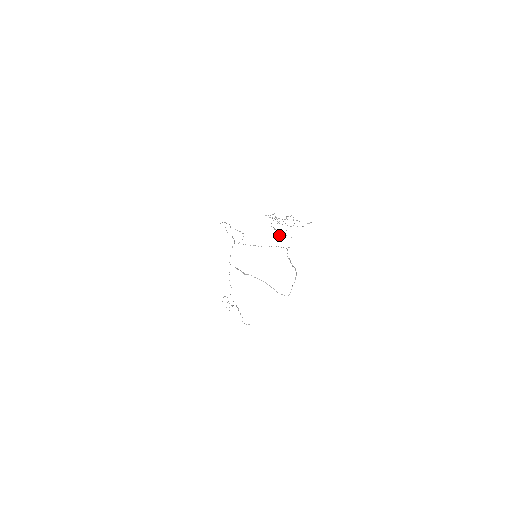
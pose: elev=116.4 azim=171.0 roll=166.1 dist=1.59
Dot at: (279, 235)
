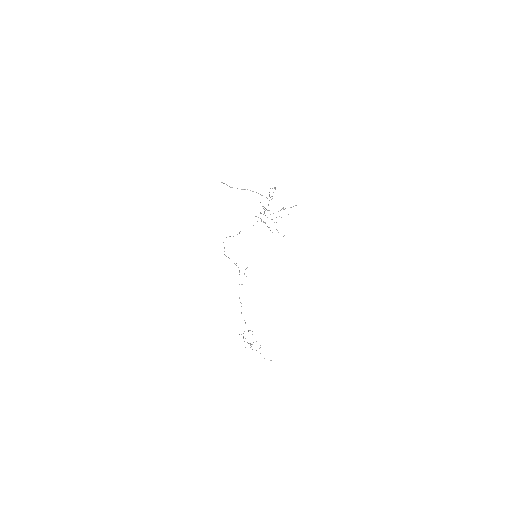
Dot at: (266, 209)
